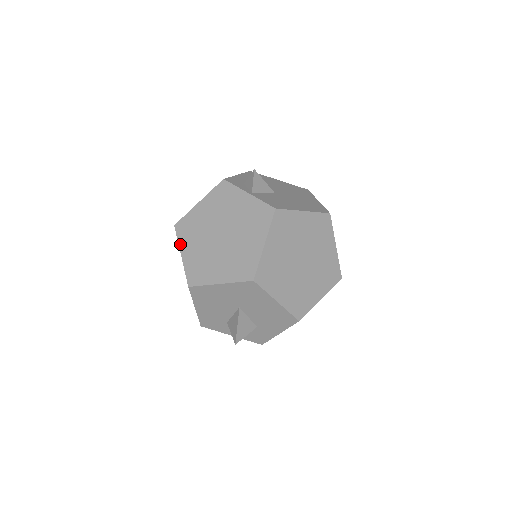
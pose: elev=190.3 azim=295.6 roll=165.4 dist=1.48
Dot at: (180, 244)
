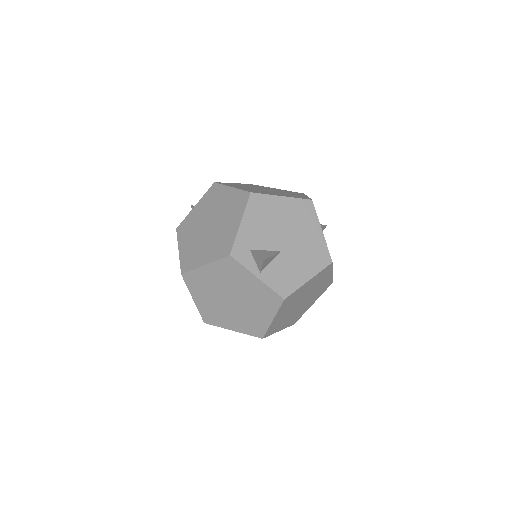
Dot at: (191, 292)
